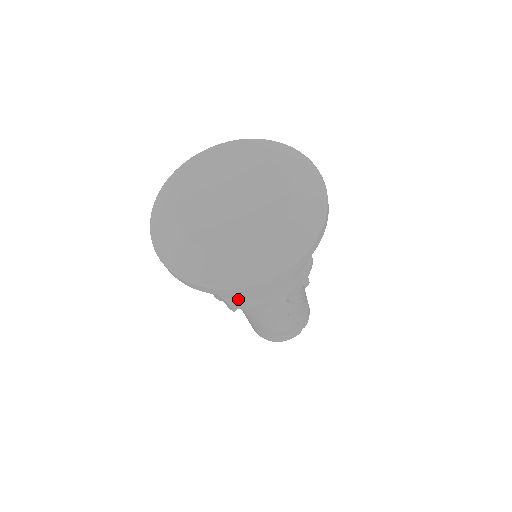
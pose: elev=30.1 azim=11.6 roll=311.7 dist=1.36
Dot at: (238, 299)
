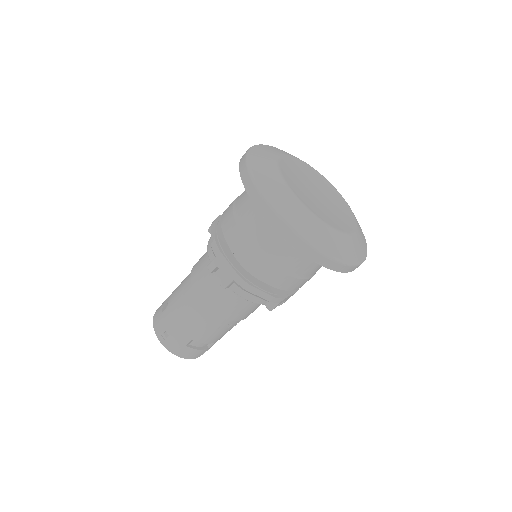
Dot at: (257, 275)
